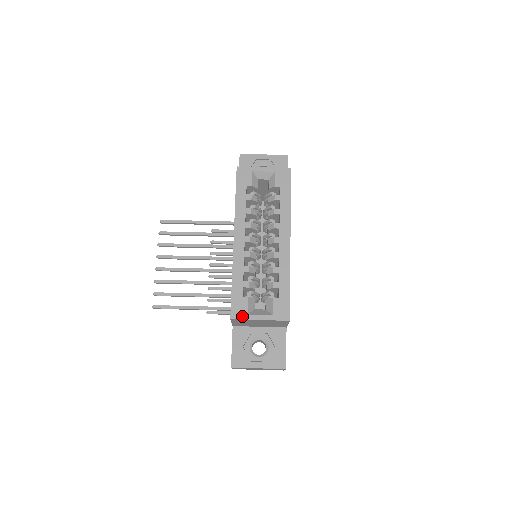
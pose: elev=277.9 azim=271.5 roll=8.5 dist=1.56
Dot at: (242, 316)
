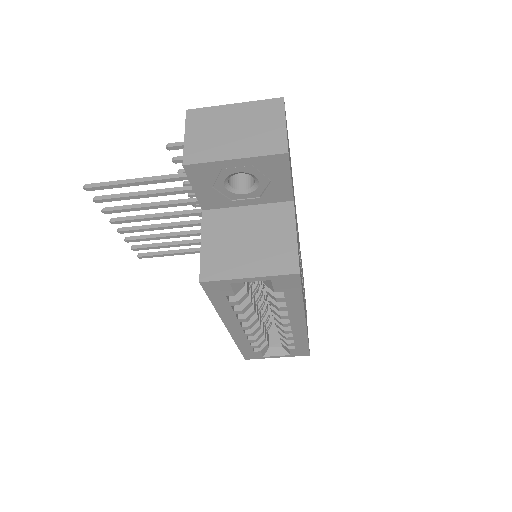
Dot at: (257, 358)
